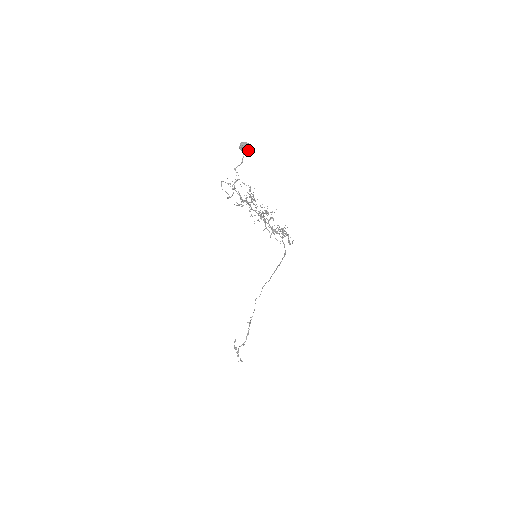
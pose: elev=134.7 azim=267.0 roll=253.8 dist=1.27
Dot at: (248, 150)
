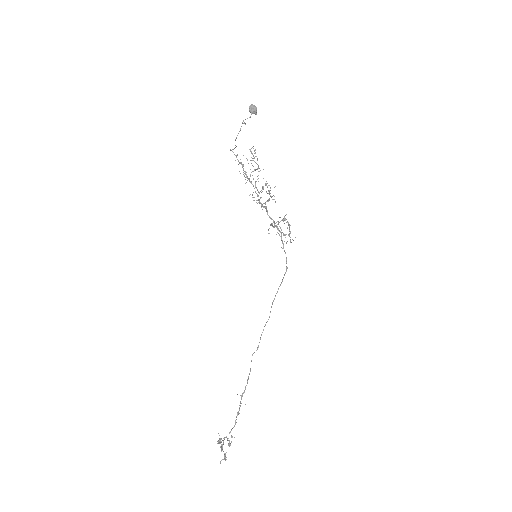
Dot at: (256, 110)
